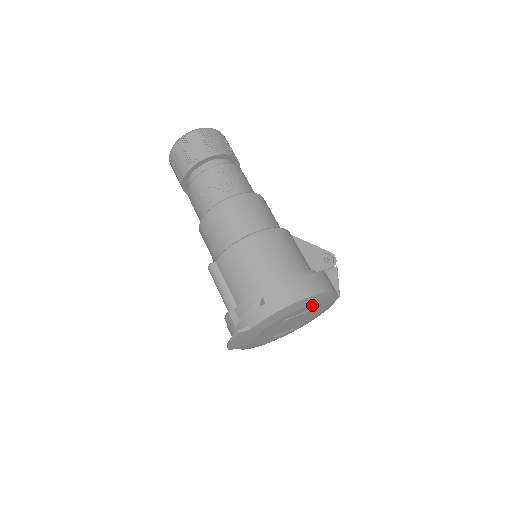
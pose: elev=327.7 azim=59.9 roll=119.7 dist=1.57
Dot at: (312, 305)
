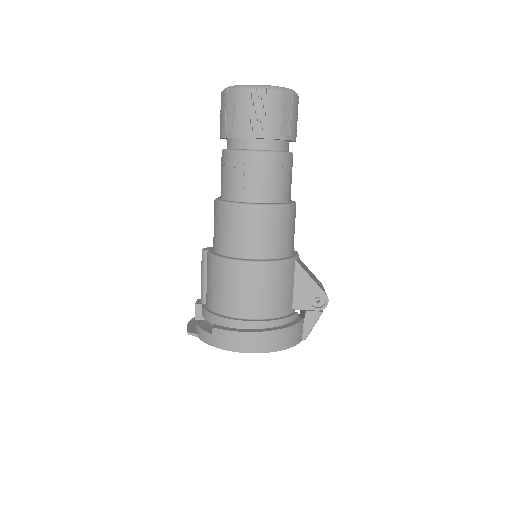
Dot at: occluded
